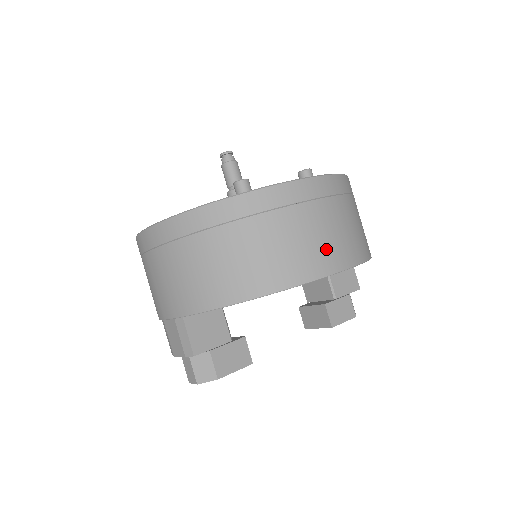
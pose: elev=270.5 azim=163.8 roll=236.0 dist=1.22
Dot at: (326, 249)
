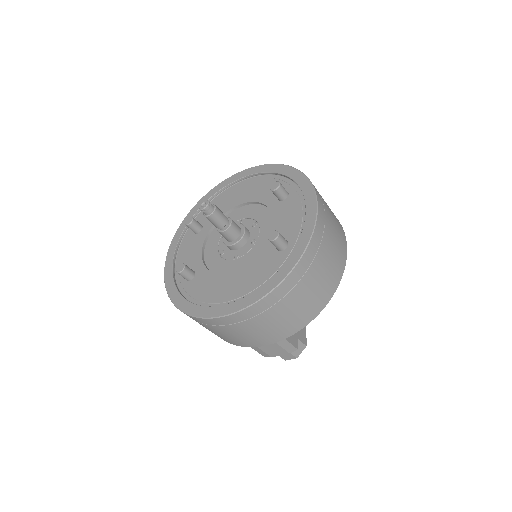
Dot at: (340, 239)
